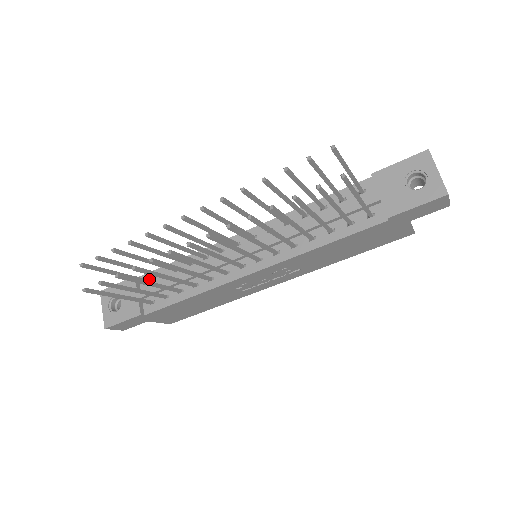
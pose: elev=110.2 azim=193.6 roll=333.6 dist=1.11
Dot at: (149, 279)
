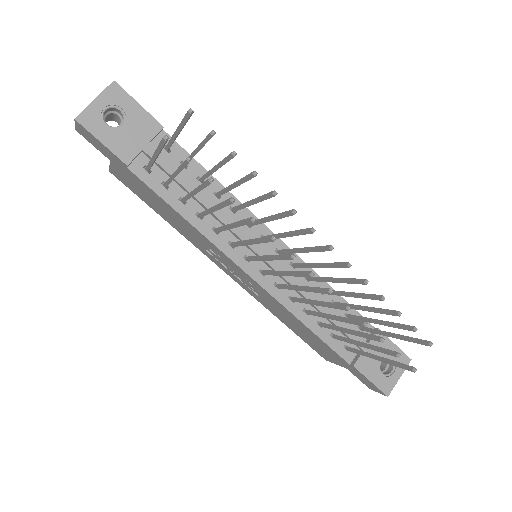
Dot at: (170, 147)
